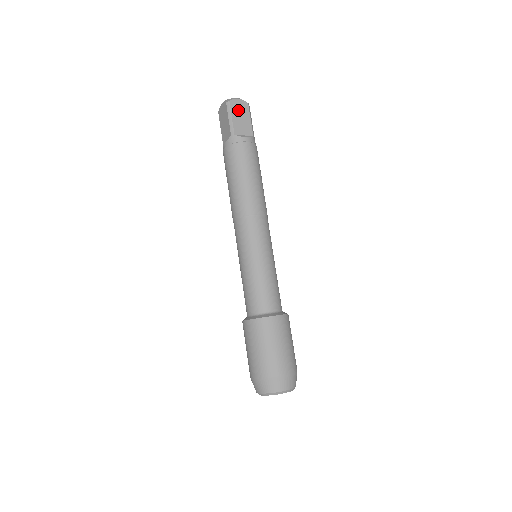
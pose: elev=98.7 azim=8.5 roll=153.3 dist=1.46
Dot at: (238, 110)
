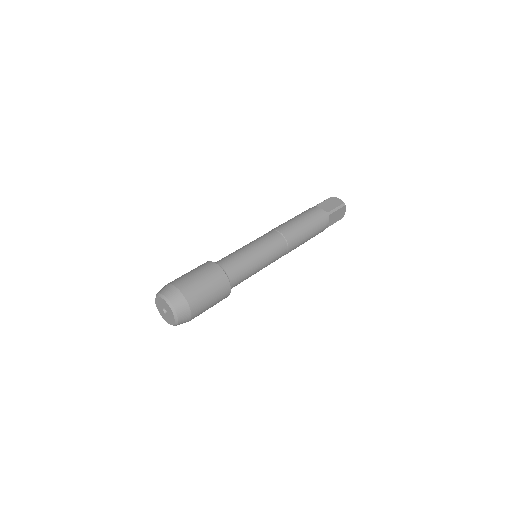
Dot at: (333, 201)
